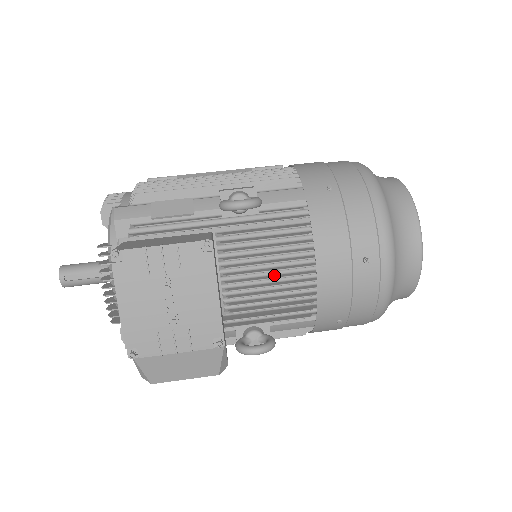
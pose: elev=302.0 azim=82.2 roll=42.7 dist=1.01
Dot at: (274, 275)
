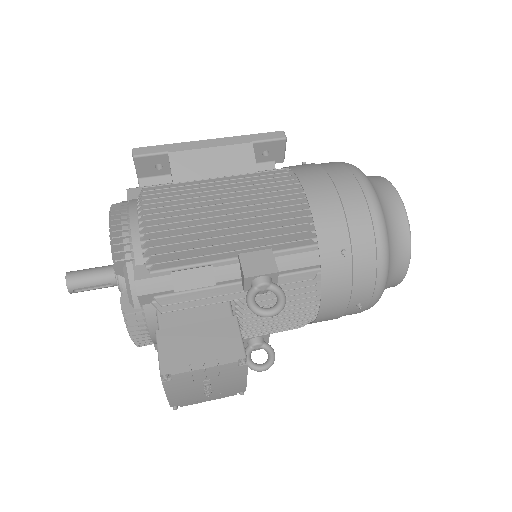
Dot at: (281, 316)
